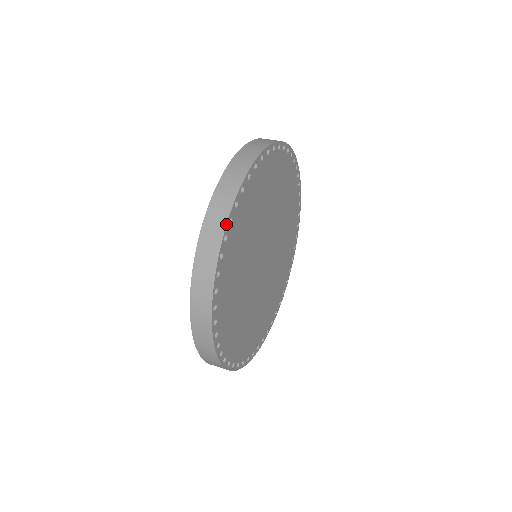
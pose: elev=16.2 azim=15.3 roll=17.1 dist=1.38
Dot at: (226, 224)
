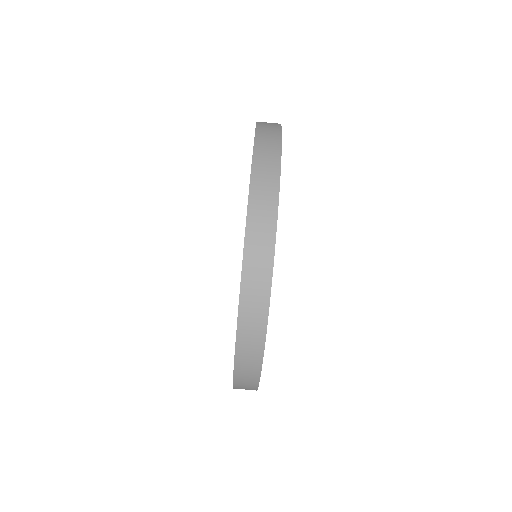
Dot at: (279, 180)
